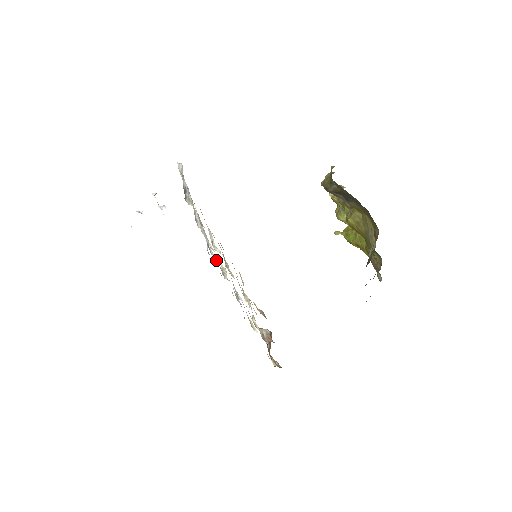
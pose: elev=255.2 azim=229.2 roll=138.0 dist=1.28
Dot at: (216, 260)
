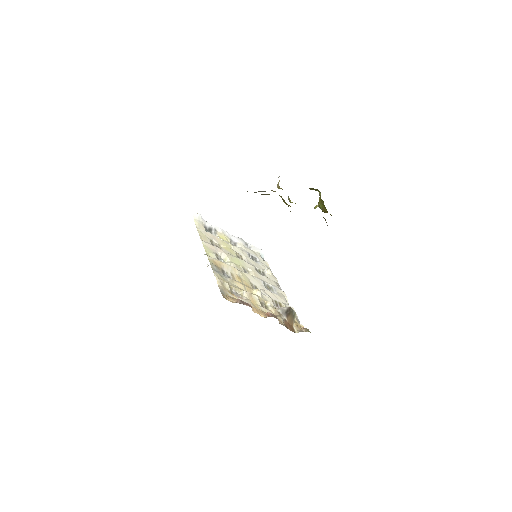
Dot at: (263, 265)
